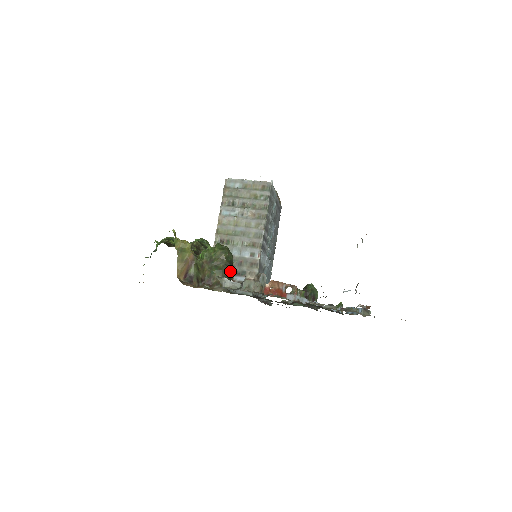
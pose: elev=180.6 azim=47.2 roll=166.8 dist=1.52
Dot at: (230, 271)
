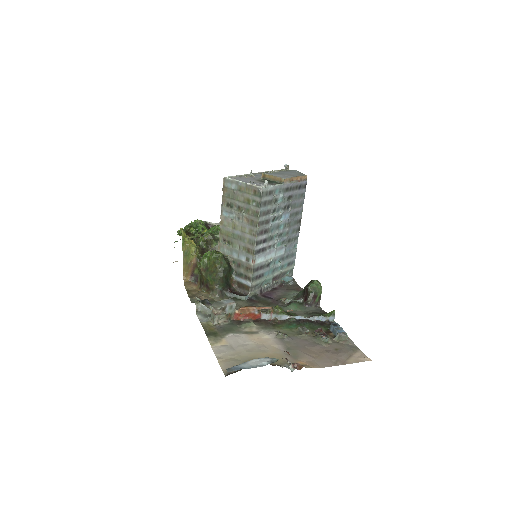
Dot at: (224, 278)
